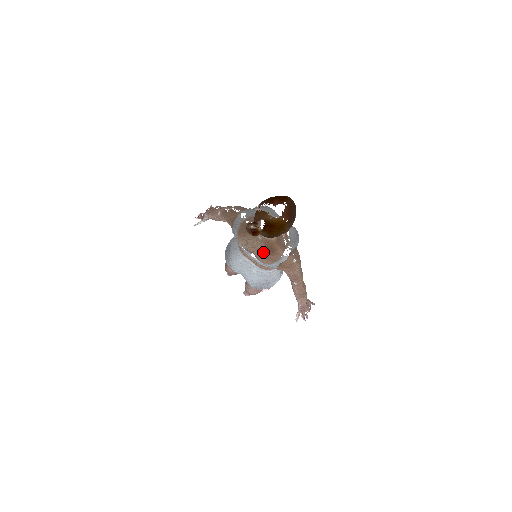
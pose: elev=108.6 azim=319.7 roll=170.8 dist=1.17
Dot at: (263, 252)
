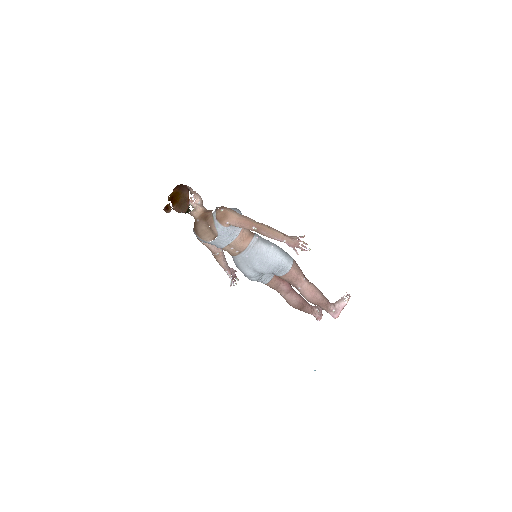
Dot at: (208, 226)
